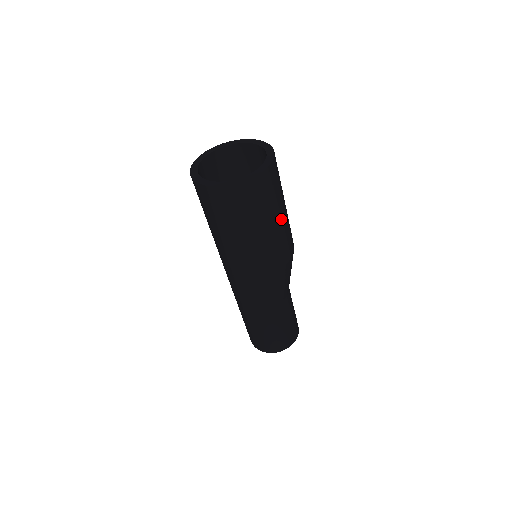
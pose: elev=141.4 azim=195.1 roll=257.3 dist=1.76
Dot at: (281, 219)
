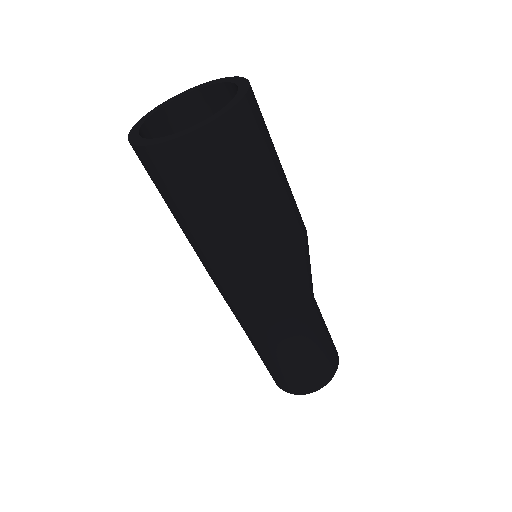
Dot at: occluded
